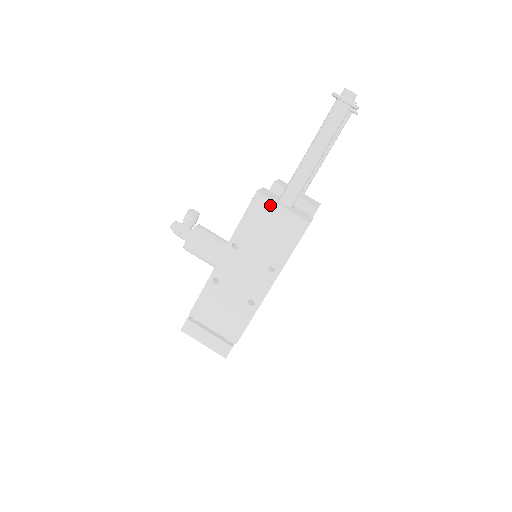
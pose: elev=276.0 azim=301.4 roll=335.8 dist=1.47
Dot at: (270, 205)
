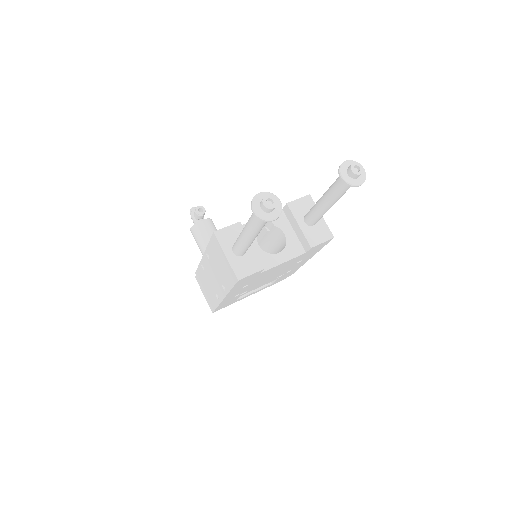
Dot at: (220, 248)
